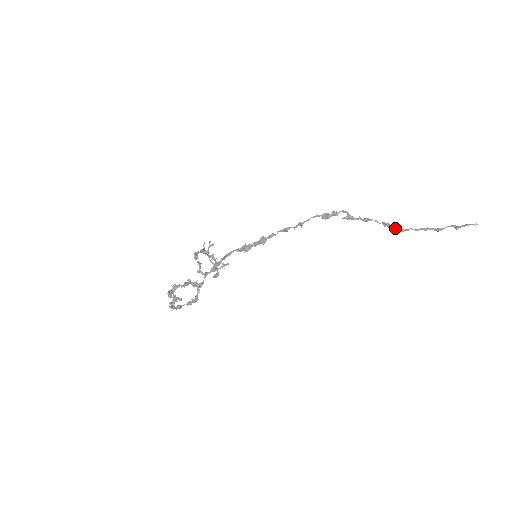
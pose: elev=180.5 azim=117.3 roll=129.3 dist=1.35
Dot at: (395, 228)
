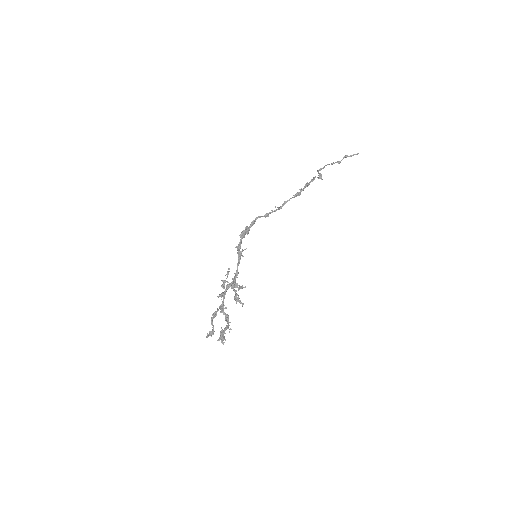
Dot at: (319, 170)
